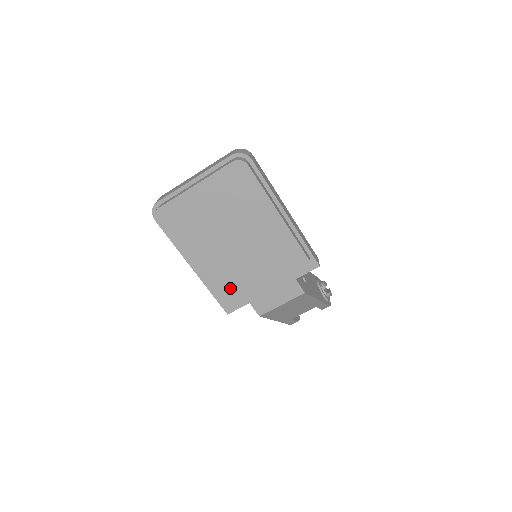
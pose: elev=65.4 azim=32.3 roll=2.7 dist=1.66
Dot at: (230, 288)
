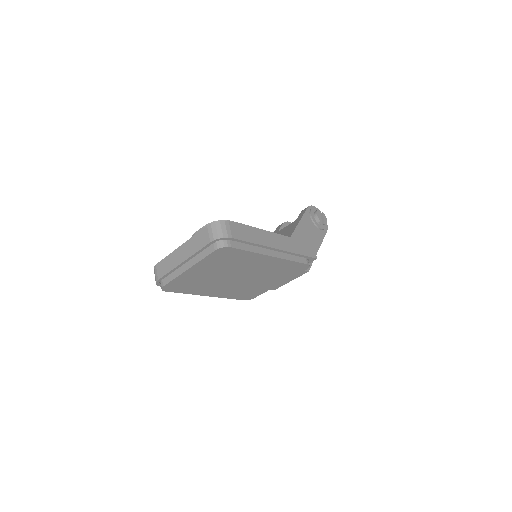
Dot at: (245, 293)
